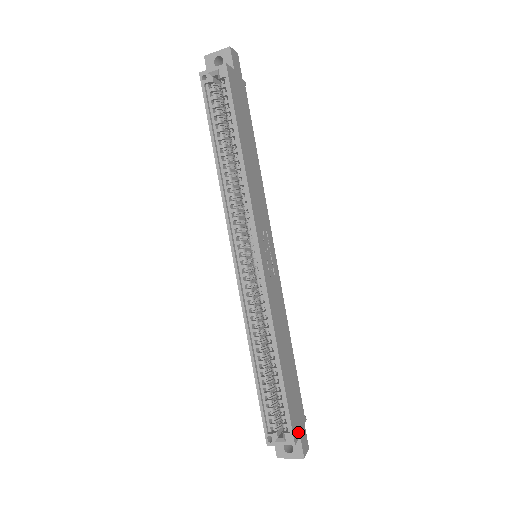
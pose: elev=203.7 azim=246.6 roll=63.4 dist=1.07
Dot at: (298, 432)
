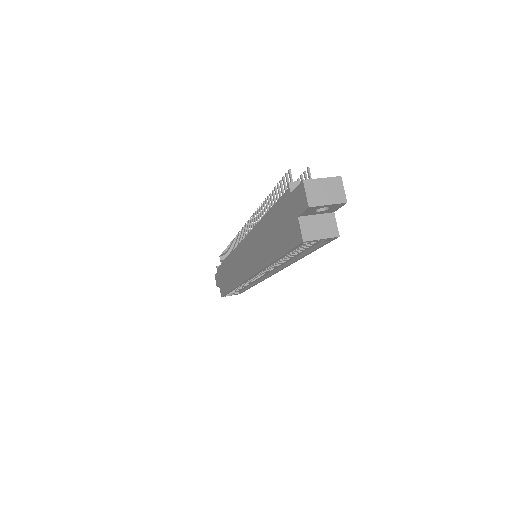
Dot at: occluded
